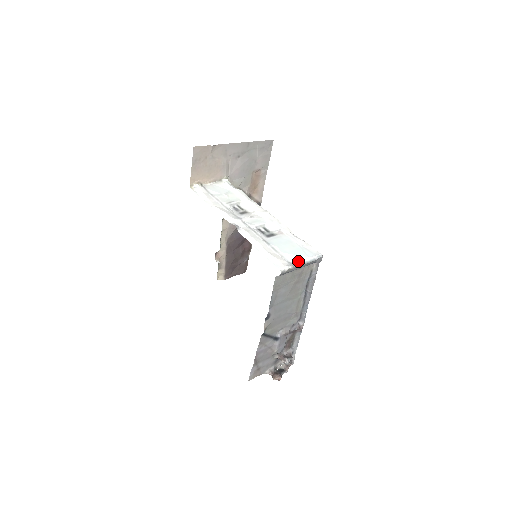
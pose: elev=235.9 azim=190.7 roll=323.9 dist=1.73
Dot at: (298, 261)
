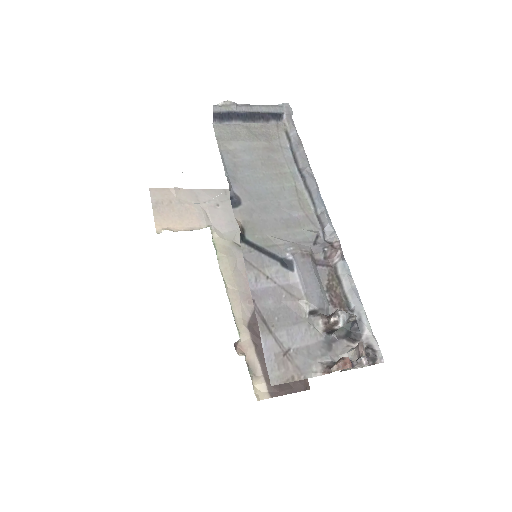
Dot at: (246, 107)
